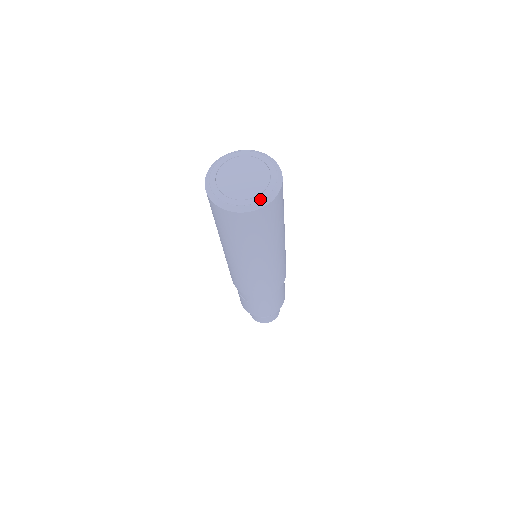
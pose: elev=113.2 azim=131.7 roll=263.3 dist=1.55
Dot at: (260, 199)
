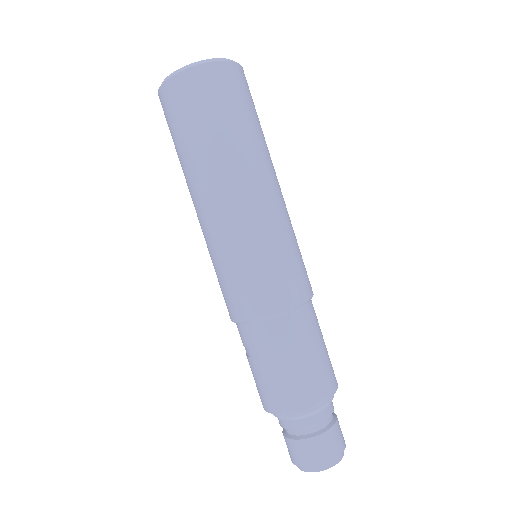
Dot at: (196, 63)
